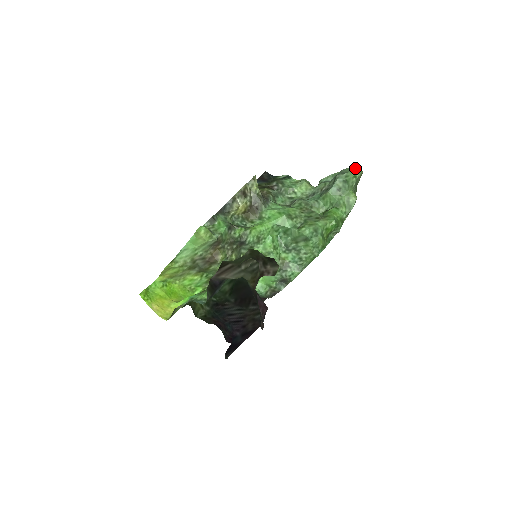
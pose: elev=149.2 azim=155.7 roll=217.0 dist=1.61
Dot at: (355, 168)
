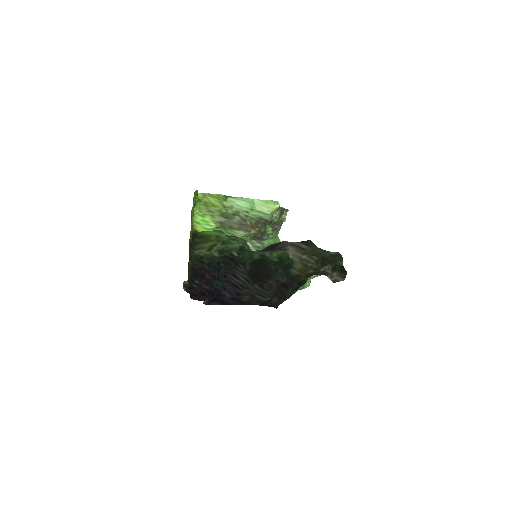
Dot at: occluded
